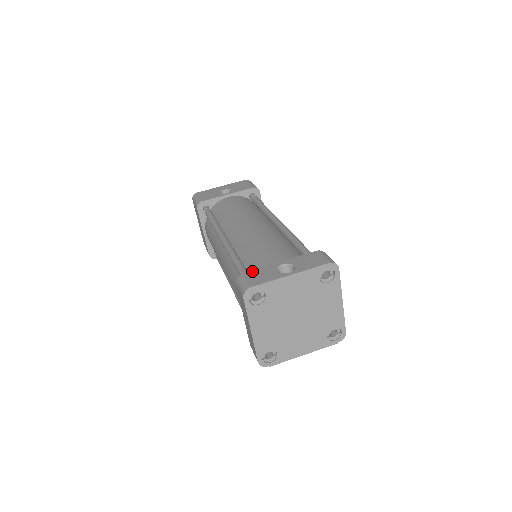
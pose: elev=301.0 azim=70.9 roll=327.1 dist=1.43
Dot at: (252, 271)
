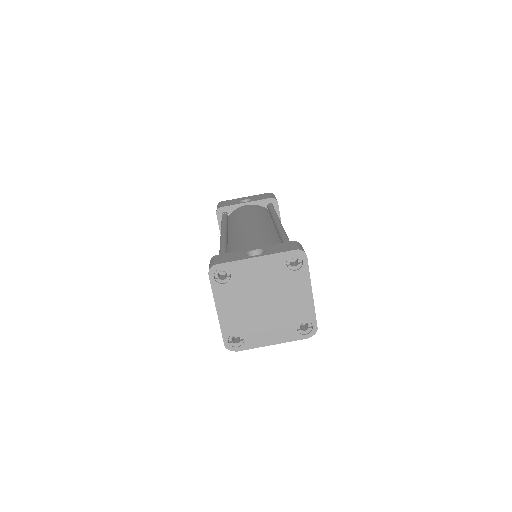
Dot at: (225, 254)
